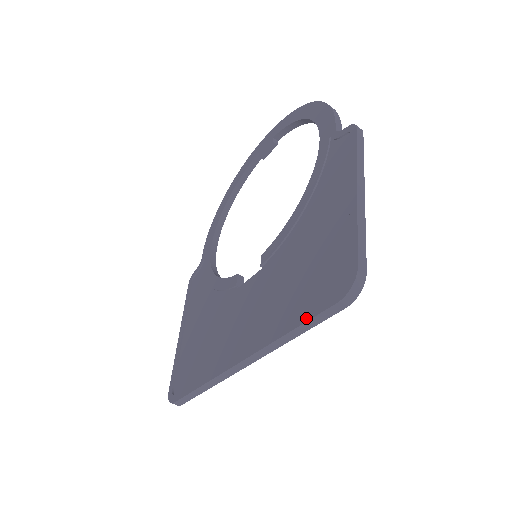
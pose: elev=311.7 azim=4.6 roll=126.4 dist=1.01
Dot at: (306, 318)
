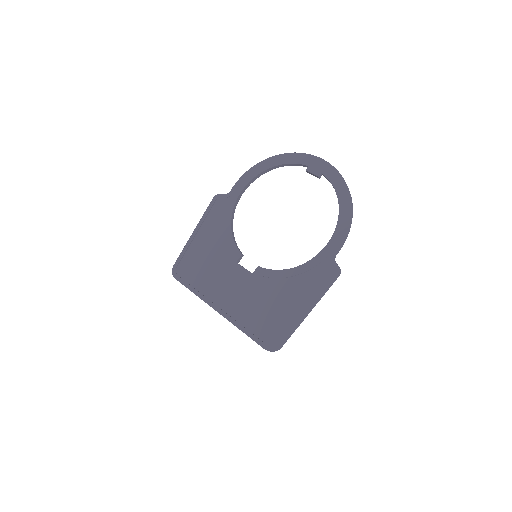
Dot at: (252, 337)
